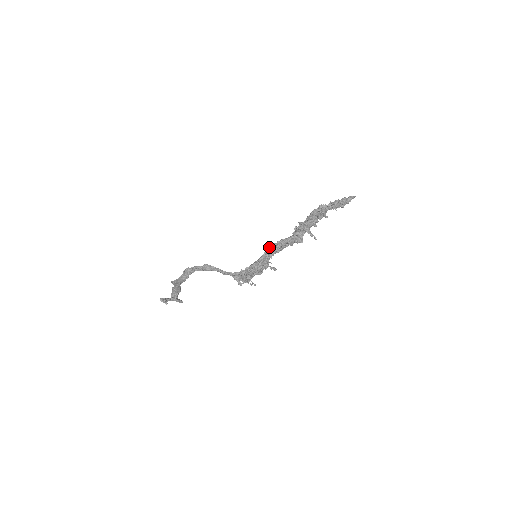
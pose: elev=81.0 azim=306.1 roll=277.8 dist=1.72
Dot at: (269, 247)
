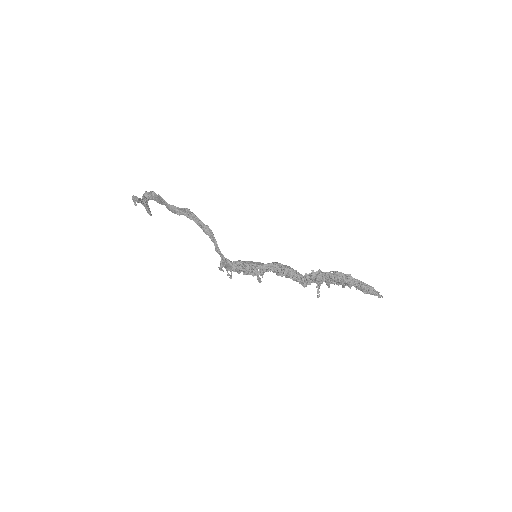
Dot at: (275, 263)
